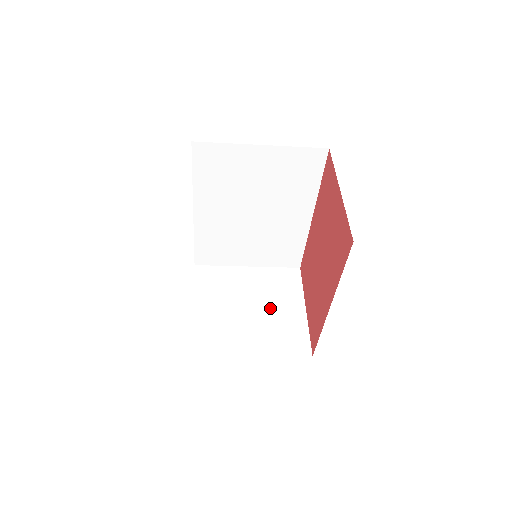
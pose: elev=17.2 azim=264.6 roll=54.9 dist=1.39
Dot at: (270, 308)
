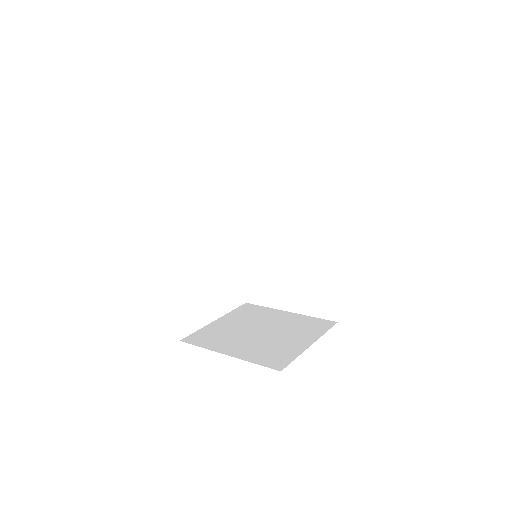
Dot at: (278, 336)
